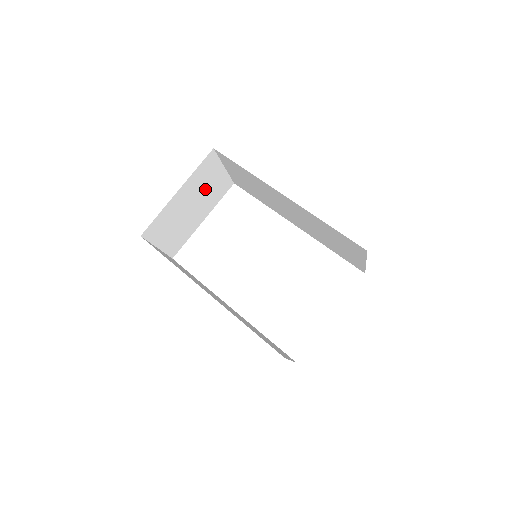
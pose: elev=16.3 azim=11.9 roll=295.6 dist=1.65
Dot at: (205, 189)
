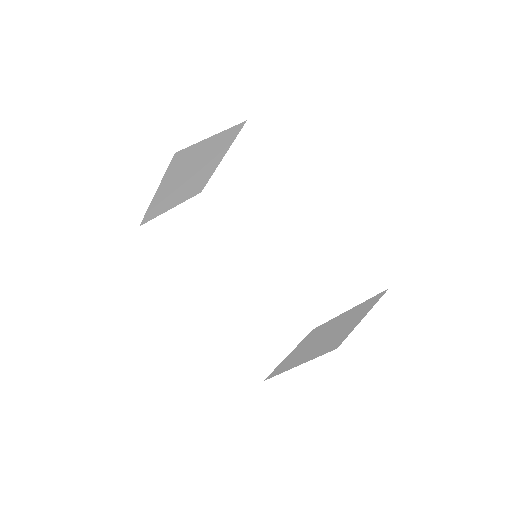
Dot at: (198, 160)
